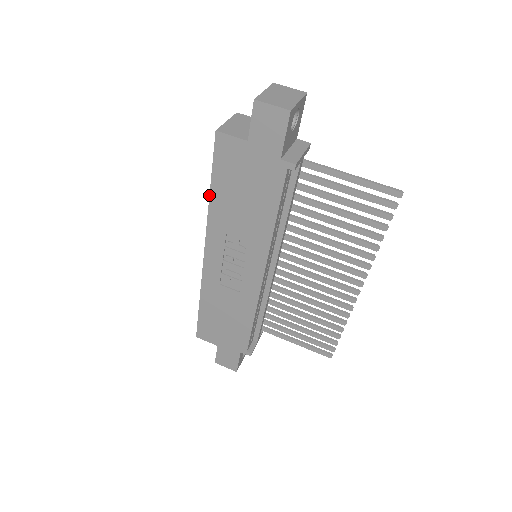
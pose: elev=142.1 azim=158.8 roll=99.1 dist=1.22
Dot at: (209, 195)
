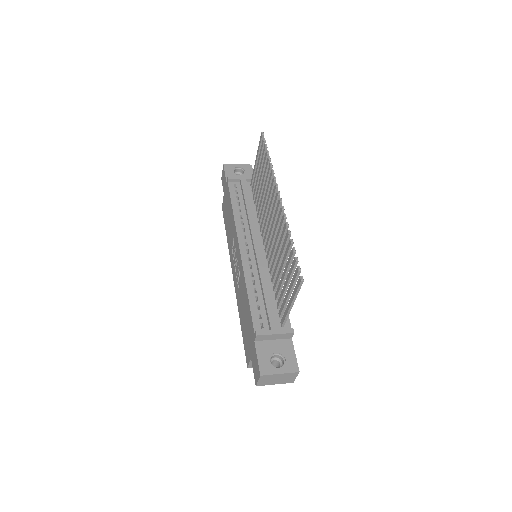
Dot at: (227, 238)
